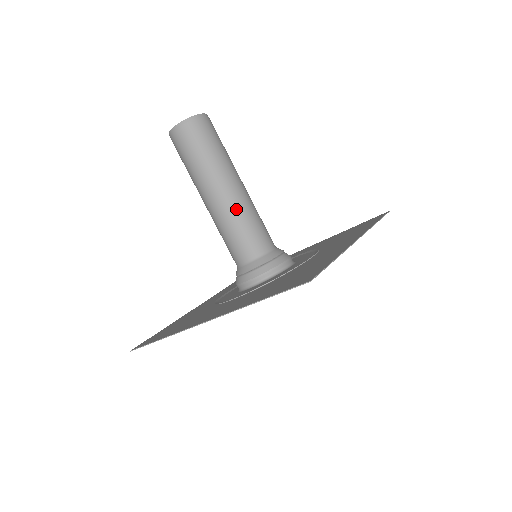
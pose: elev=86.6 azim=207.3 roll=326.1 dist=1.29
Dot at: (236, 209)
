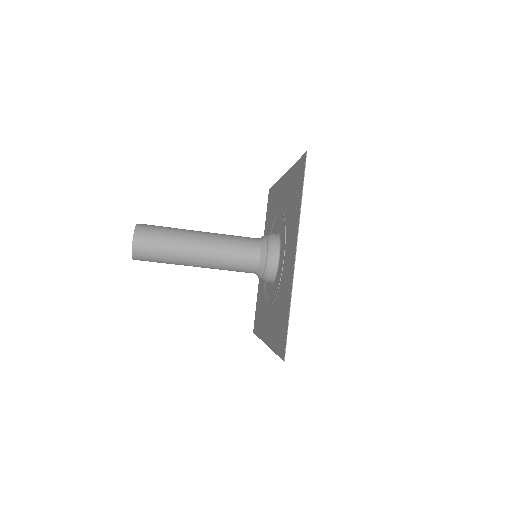
Dot at: (215, 263)
